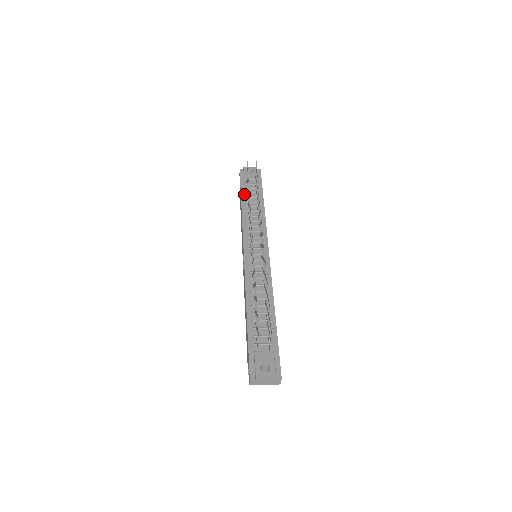
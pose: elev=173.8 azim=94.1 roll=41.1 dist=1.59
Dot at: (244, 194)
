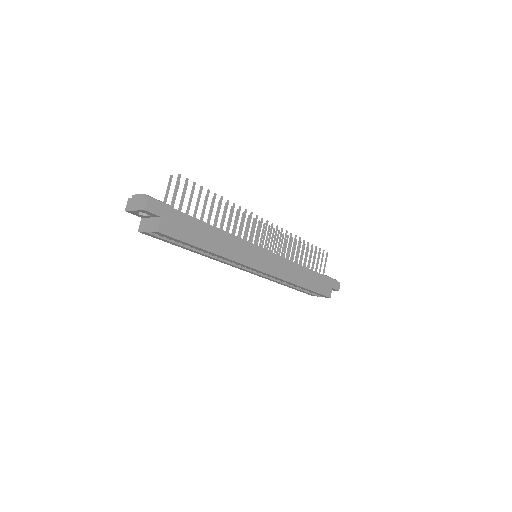
Dot at: occluded
